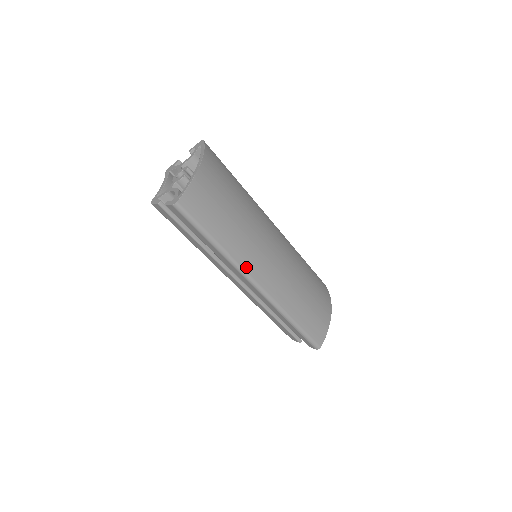
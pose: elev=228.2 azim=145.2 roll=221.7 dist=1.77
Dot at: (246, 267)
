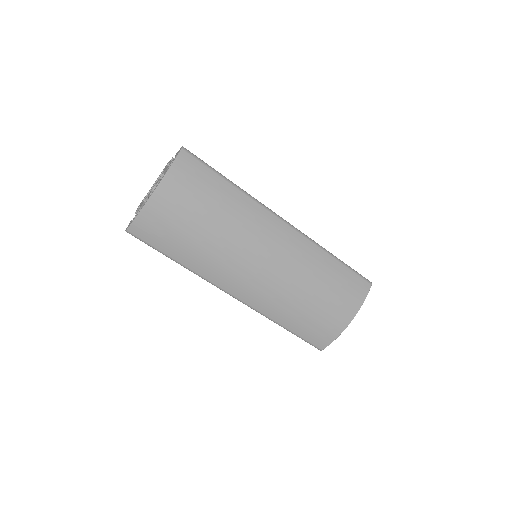
Dot at: (214, 281)
